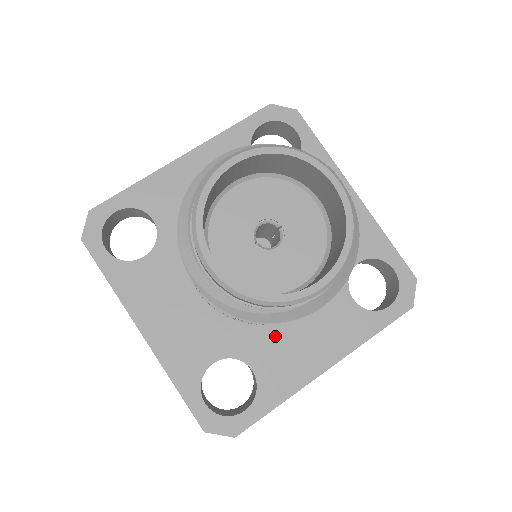
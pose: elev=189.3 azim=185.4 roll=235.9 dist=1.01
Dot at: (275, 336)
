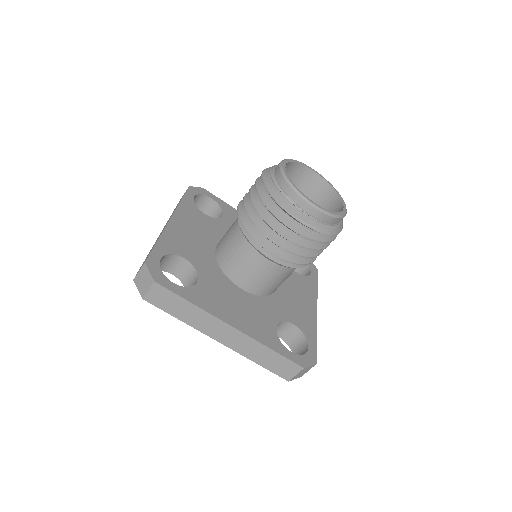
Dot at: (287, 302)
